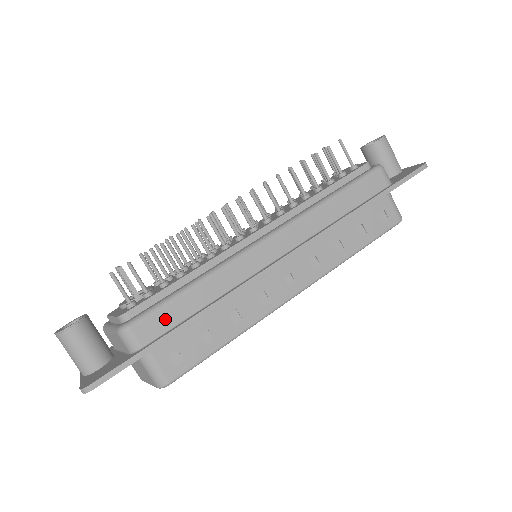
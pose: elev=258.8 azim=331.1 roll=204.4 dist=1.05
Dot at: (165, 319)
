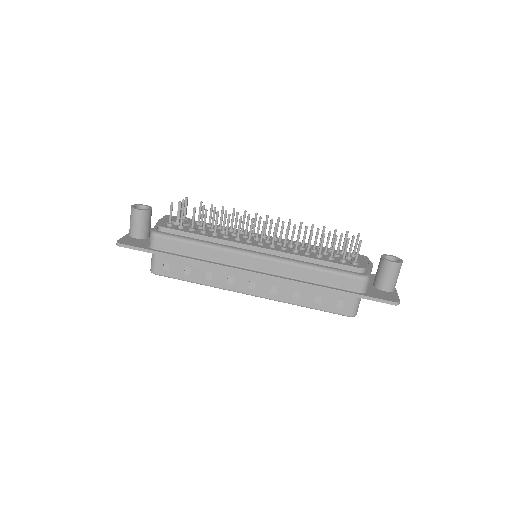
Dot at: (174, 246)
